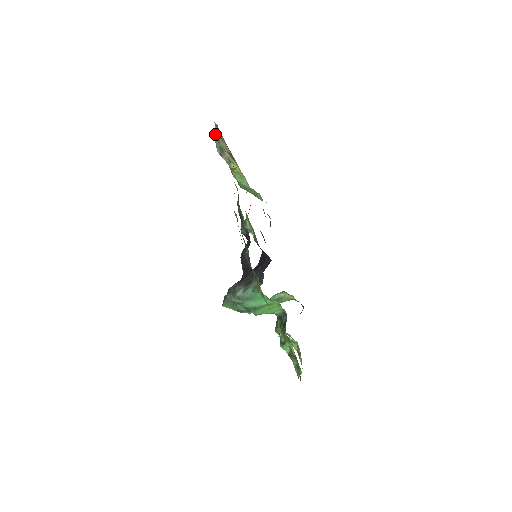
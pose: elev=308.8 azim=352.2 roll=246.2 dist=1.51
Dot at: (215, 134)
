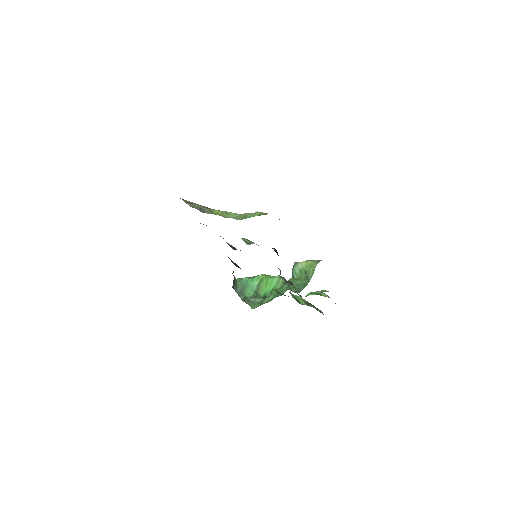
Dot at: occluded
